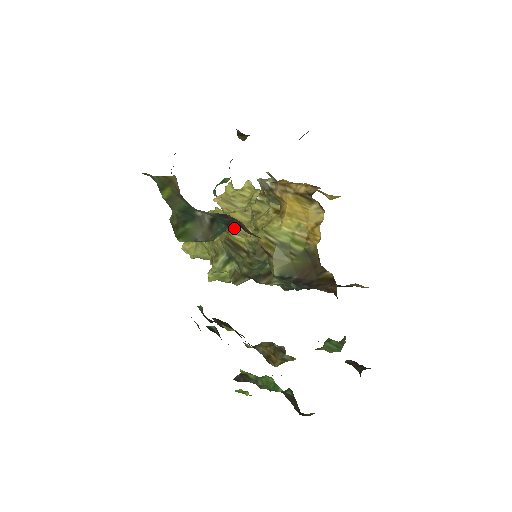
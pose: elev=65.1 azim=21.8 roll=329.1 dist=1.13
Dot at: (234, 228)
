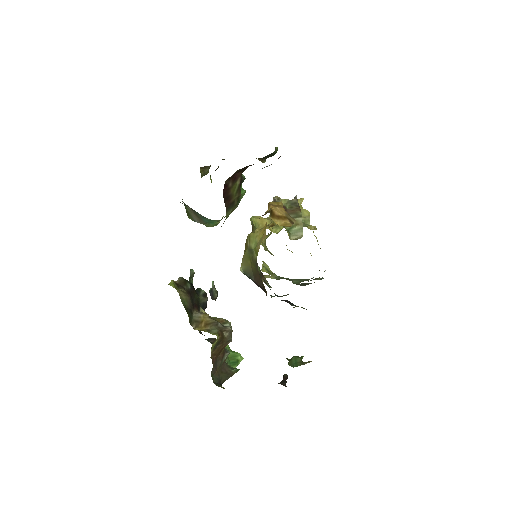
Dot at: (255, 229)
